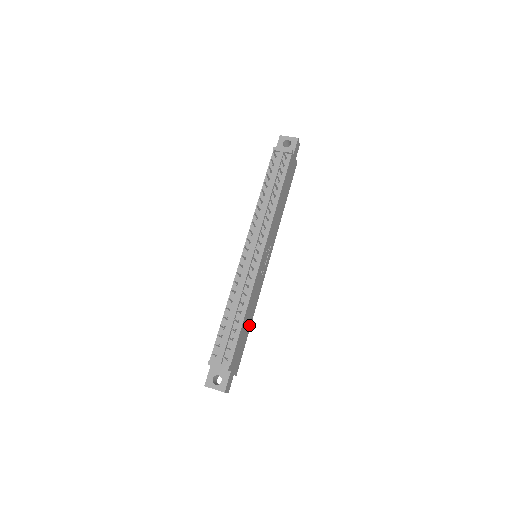
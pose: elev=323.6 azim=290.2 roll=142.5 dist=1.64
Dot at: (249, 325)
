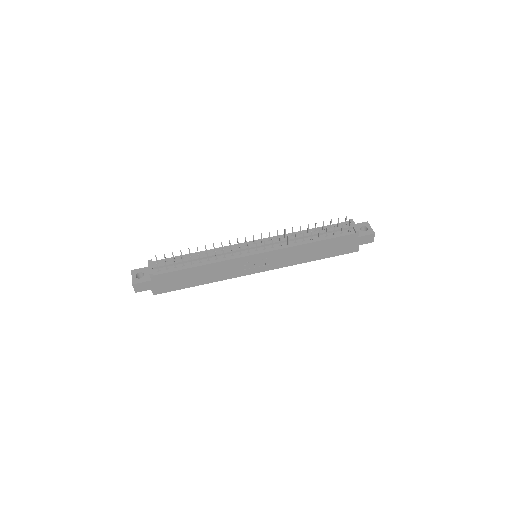
Dot at: (198, 282)
